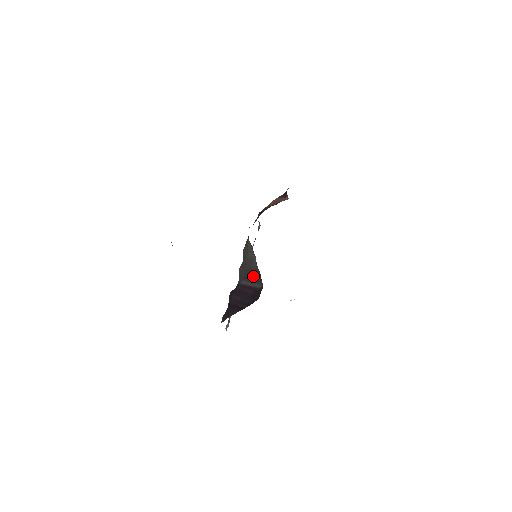
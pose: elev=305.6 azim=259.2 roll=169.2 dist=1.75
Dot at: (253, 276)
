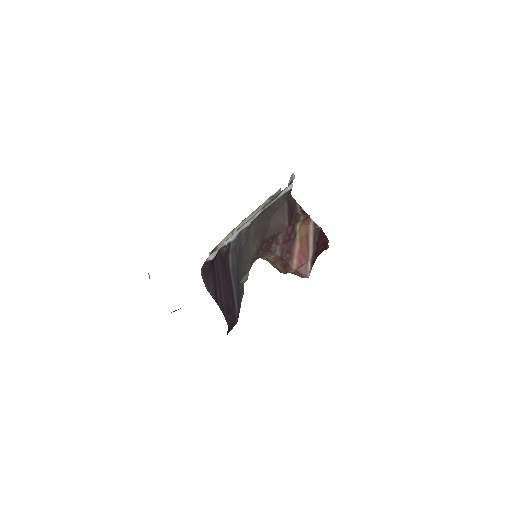
Dot at: (238, 291)
